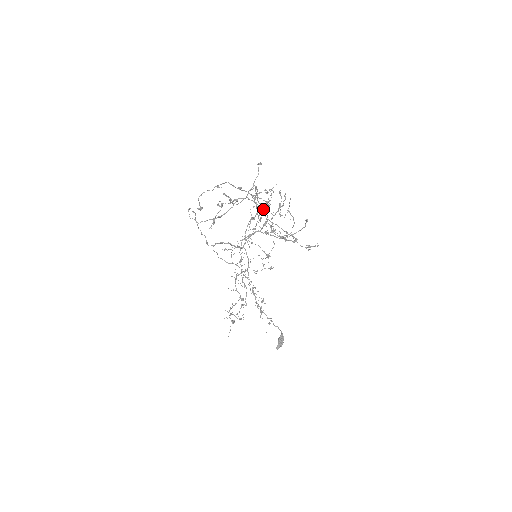
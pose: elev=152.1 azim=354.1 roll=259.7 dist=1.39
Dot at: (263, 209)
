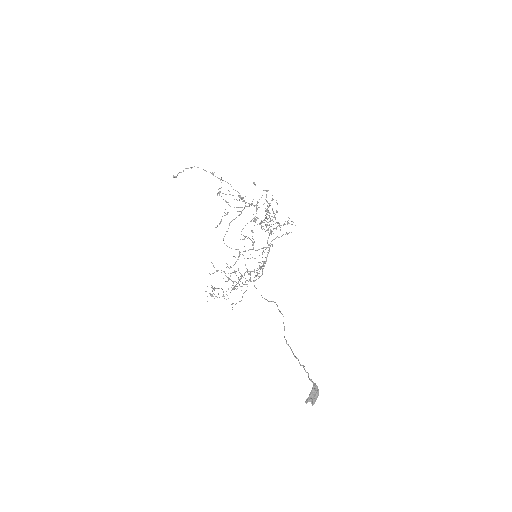
Dot at: occluded
